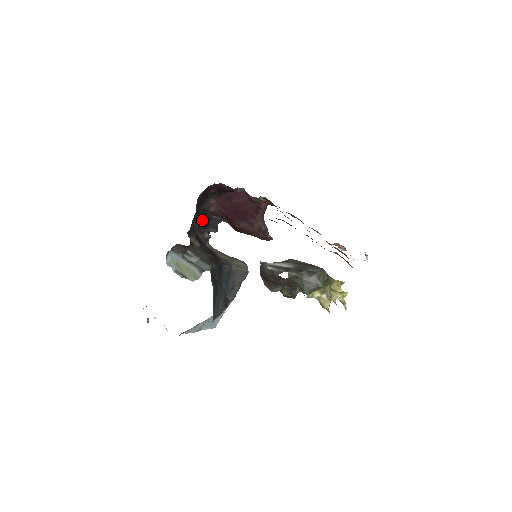
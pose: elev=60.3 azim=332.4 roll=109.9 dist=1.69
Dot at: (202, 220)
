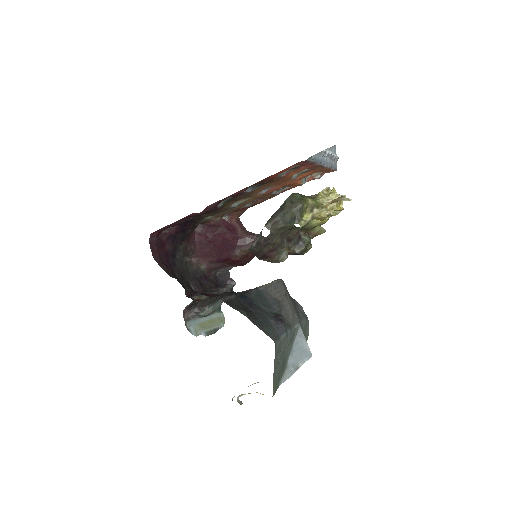
Dot at: (206, 283)
